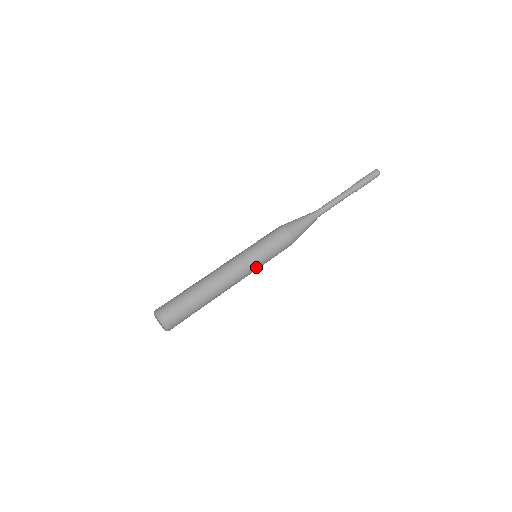
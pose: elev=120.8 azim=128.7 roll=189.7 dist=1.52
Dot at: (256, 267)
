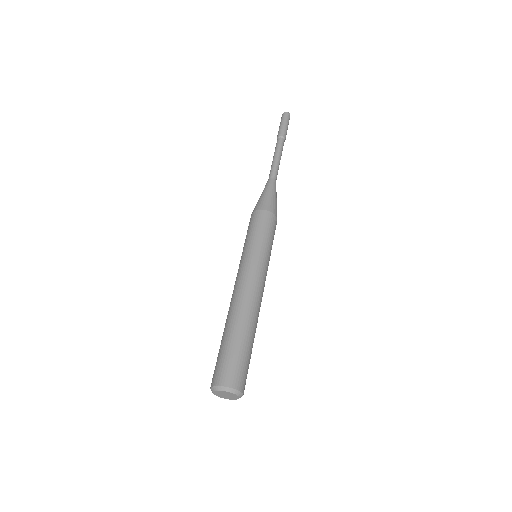
Dot at: (267, 266)
